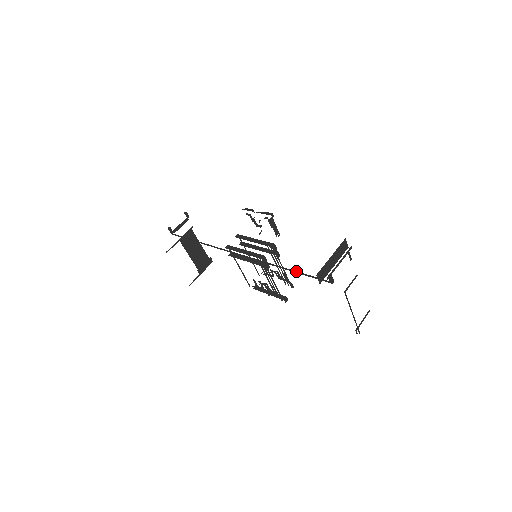
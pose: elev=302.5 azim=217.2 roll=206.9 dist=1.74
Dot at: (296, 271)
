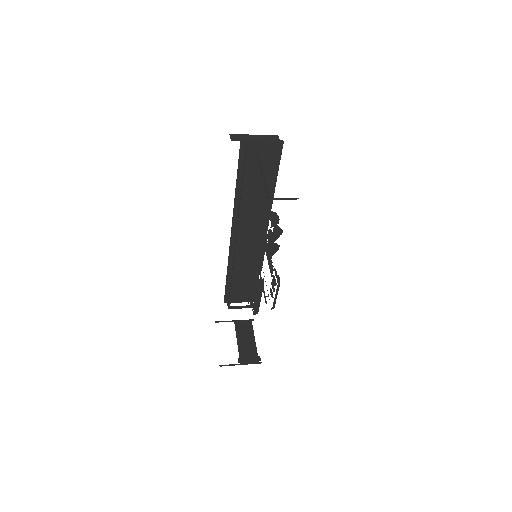
Dot at: (242, 182)
